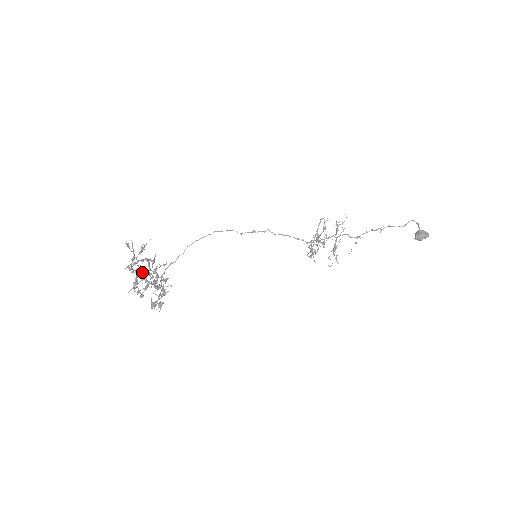
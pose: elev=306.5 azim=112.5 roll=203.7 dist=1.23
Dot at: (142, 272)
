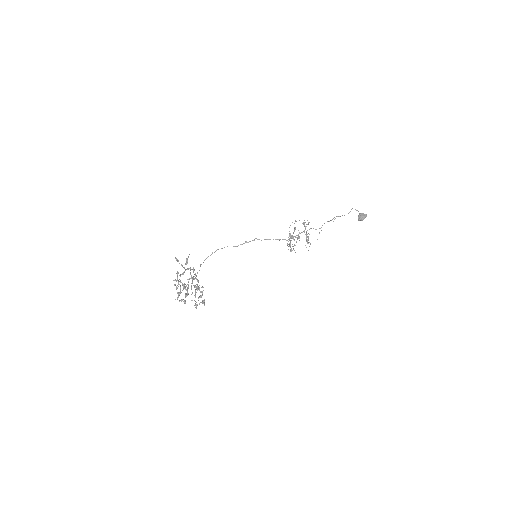
Dot at: occluded
